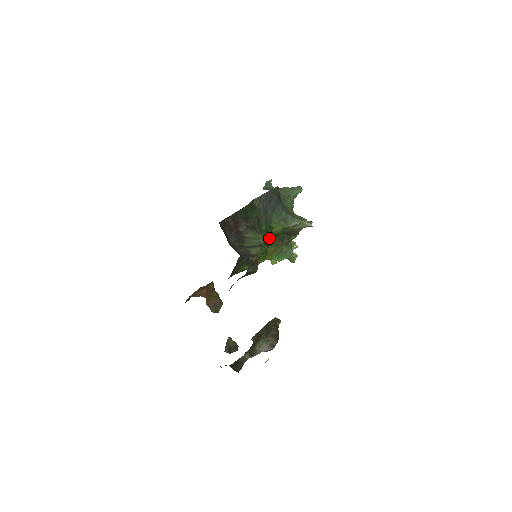
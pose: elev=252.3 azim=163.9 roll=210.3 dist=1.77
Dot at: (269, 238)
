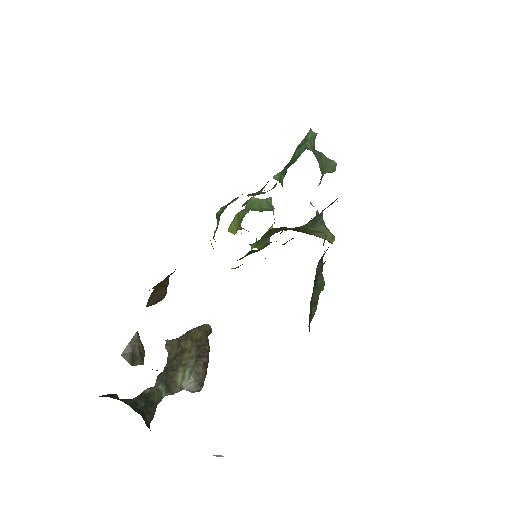
Dot at: occluded
